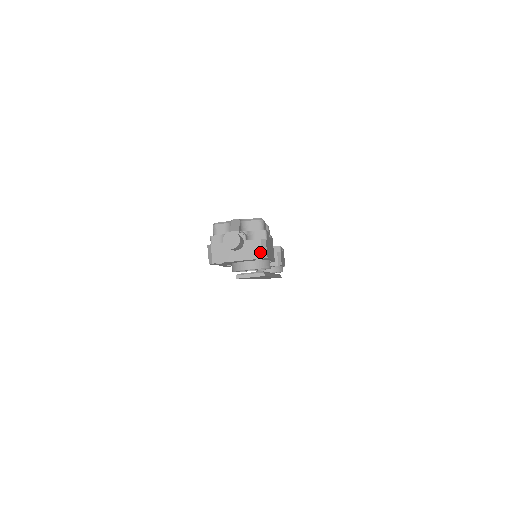
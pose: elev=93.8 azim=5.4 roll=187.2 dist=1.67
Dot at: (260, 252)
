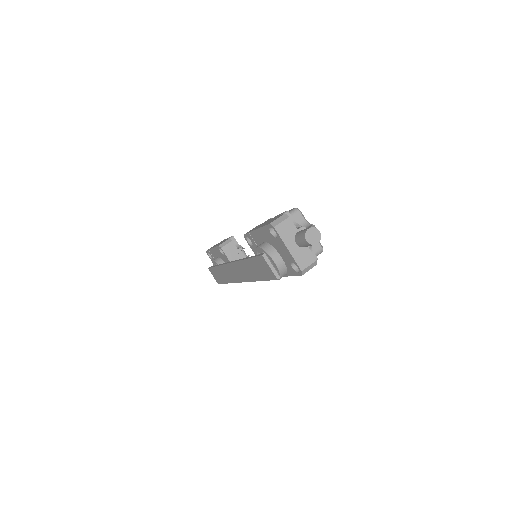
Dot at: (306, 266)
